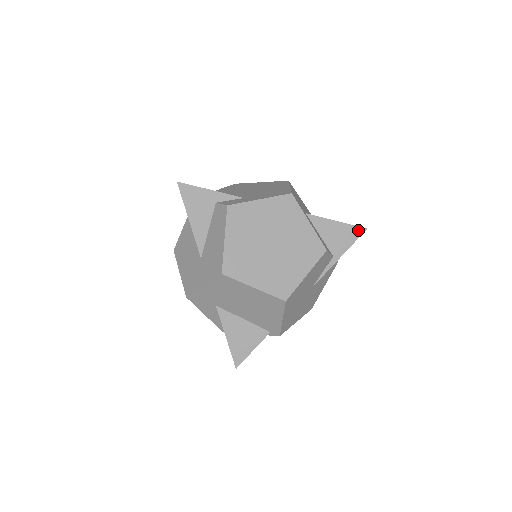
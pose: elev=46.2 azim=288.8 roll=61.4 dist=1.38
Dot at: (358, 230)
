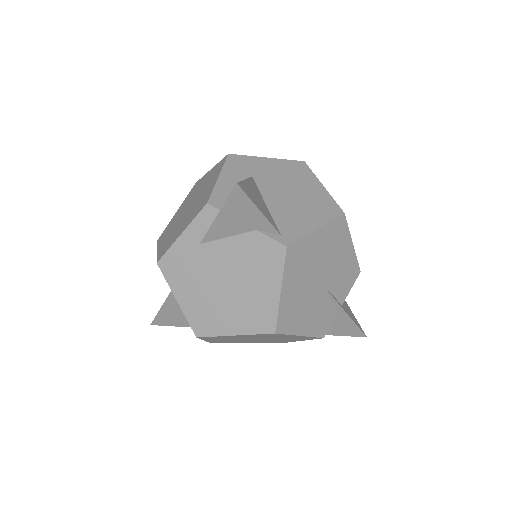
Dot at: (361, 328)
